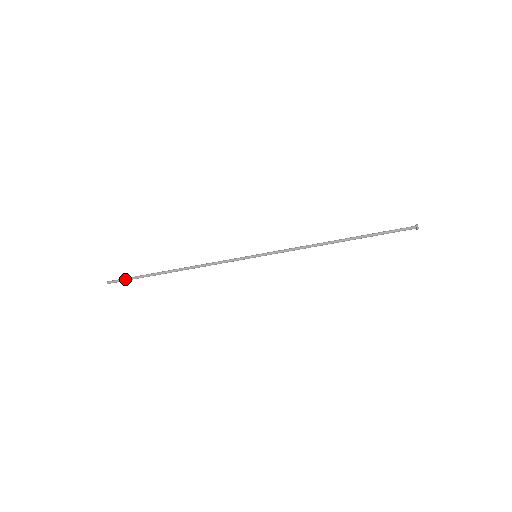
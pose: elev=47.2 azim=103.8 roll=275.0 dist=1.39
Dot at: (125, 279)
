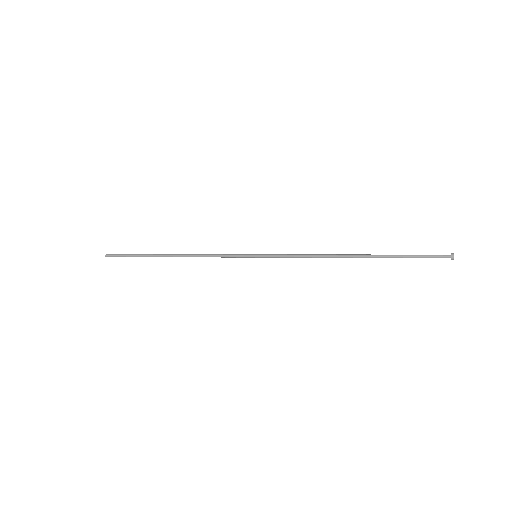
Dot at: (122, 256)
